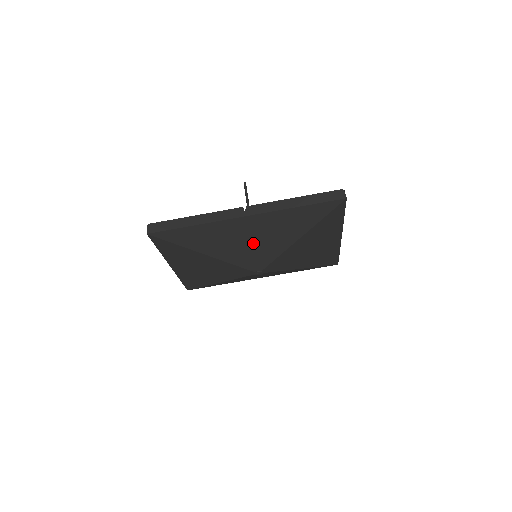
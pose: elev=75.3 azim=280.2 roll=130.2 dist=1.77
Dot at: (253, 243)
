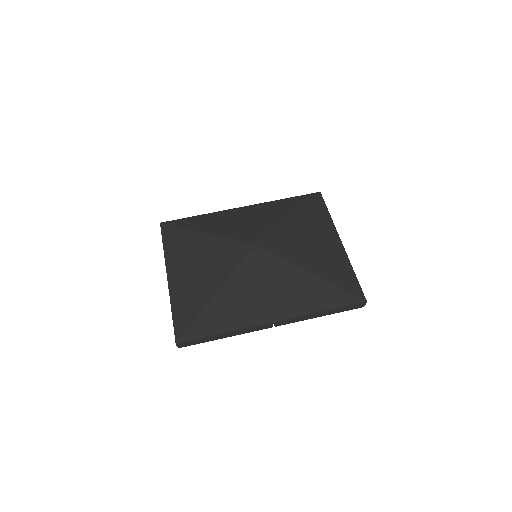
Dot at: (248, 222)
